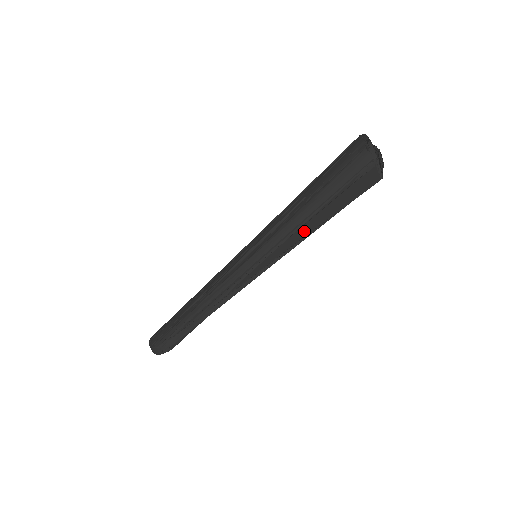
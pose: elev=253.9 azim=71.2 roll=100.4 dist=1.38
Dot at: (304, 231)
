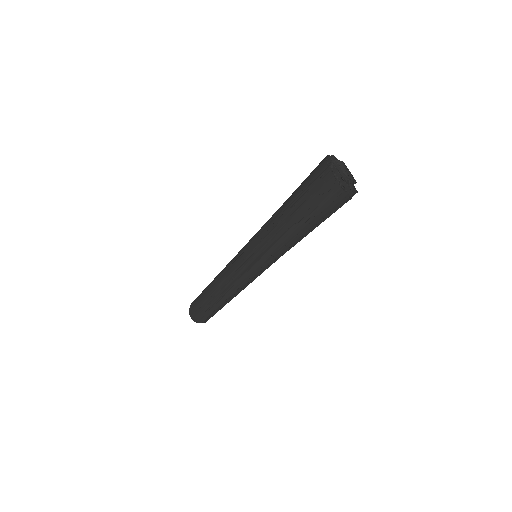
Dot at: occluded
